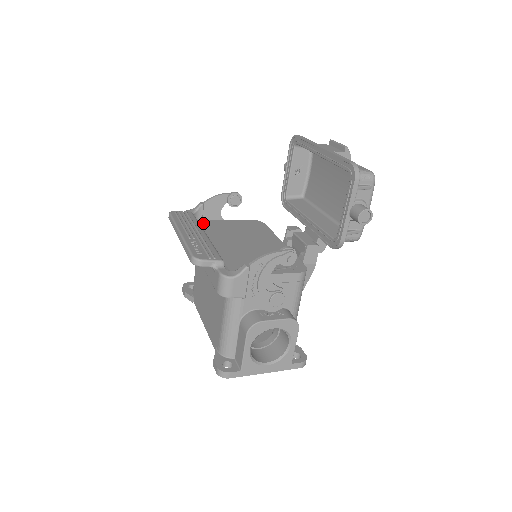
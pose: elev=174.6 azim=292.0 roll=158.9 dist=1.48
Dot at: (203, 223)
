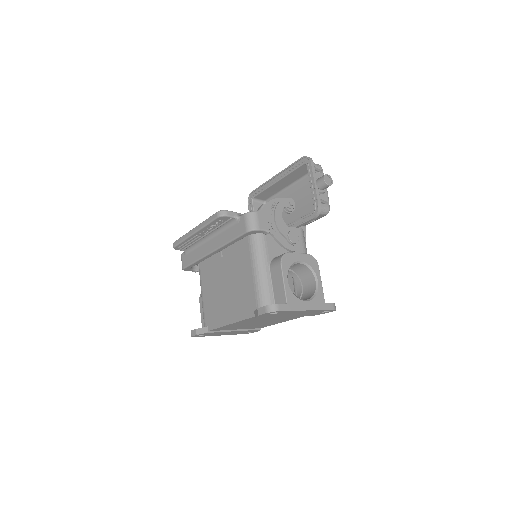
Dot at: occluded
